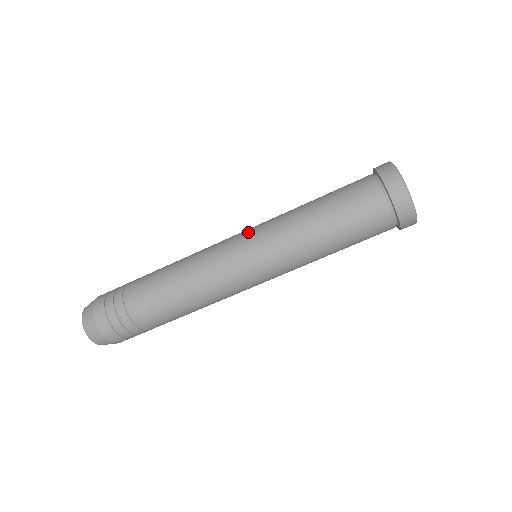
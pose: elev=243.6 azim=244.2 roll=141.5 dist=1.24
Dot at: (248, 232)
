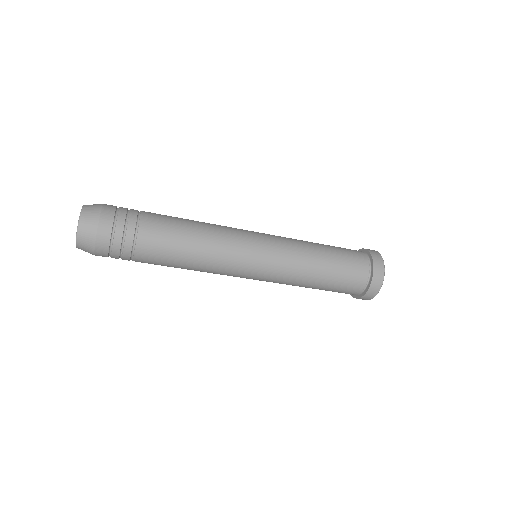
Dot at: (268, 249)
